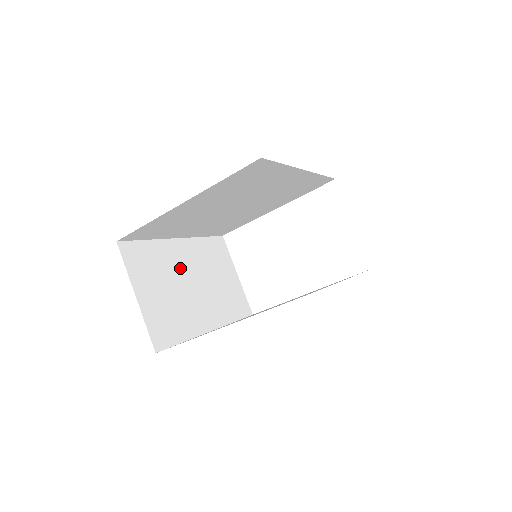
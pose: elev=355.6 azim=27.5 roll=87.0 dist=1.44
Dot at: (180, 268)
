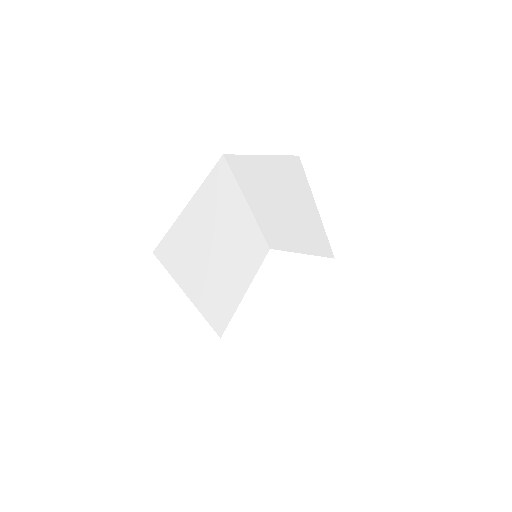
Dot at: occluded
